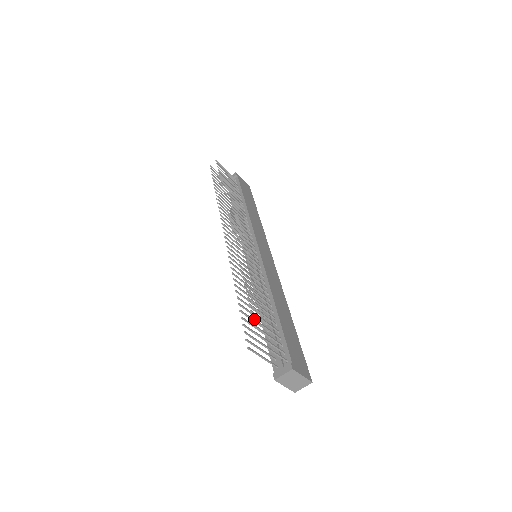
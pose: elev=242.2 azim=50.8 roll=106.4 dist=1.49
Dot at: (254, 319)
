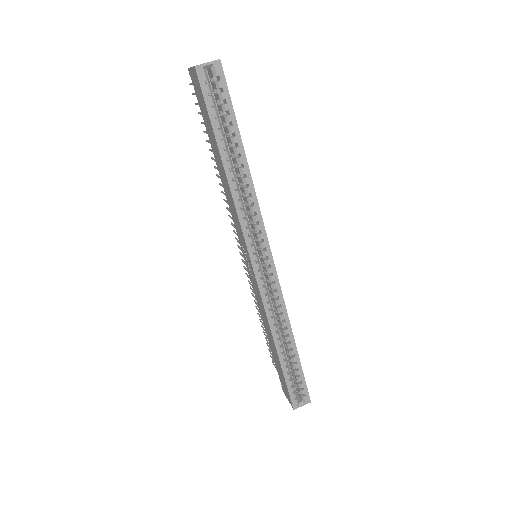
Dot at: occluded
